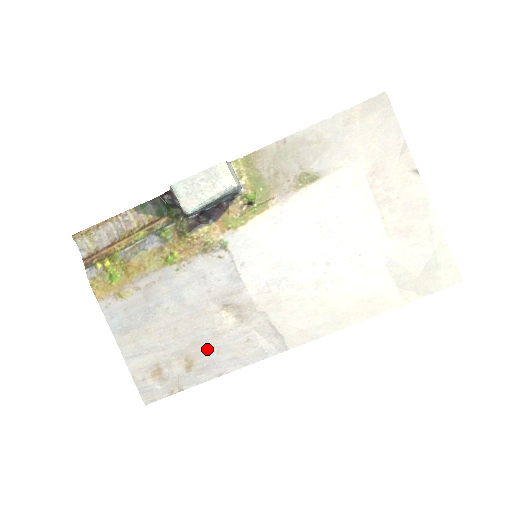
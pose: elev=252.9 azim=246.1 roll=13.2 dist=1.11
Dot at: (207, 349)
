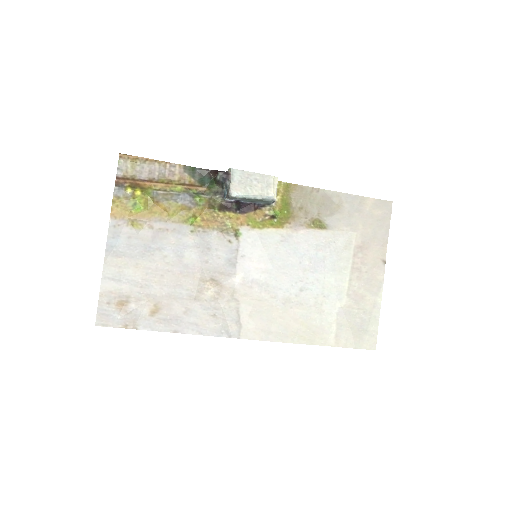
Dot at: (178, 306)
